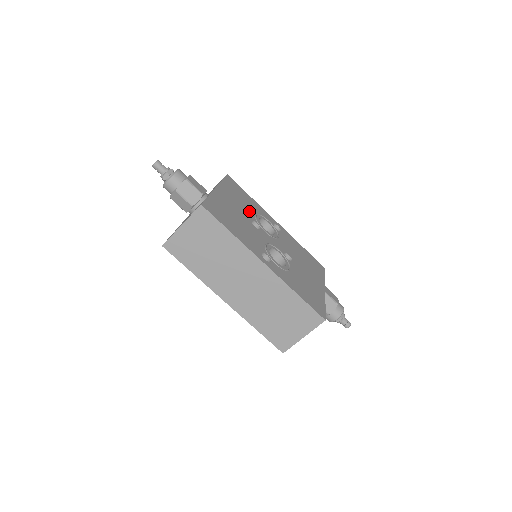
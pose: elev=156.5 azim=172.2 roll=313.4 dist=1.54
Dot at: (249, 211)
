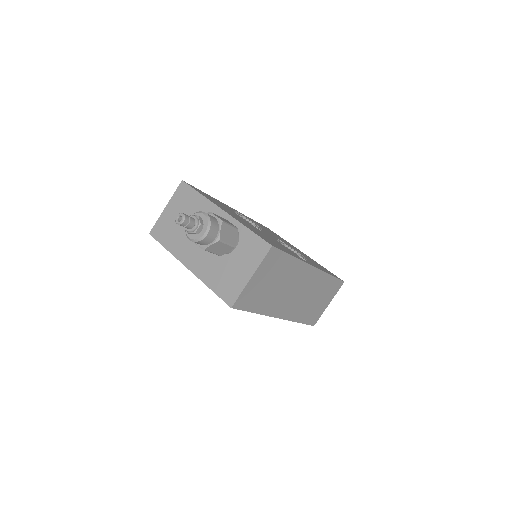
Dot at: (237, 215)
